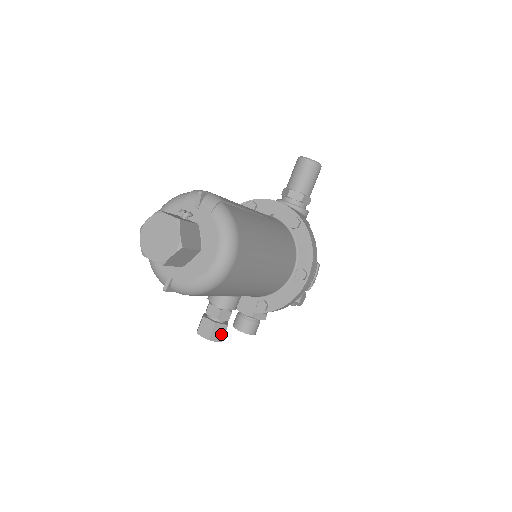
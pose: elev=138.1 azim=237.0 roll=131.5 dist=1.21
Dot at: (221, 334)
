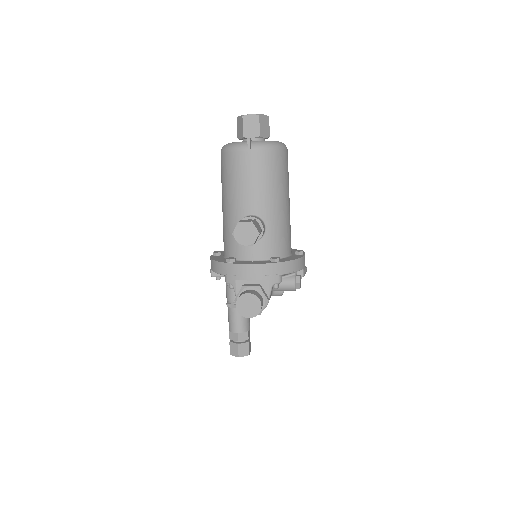
Dot at: (258, 230)
